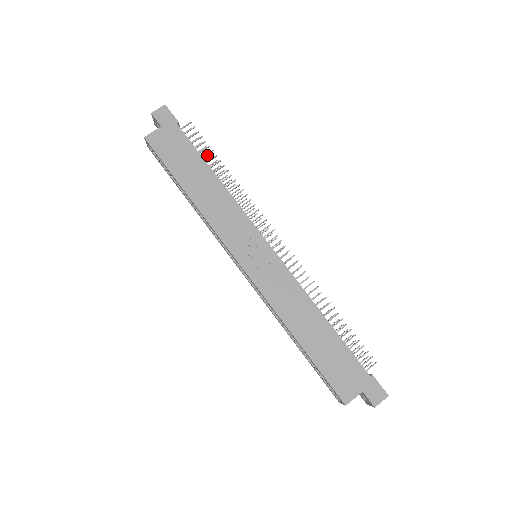
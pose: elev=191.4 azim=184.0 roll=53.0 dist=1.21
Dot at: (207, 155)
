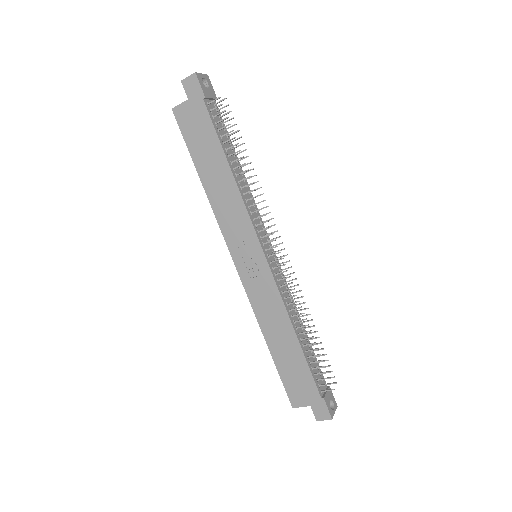
Dot at: (229, 140)
